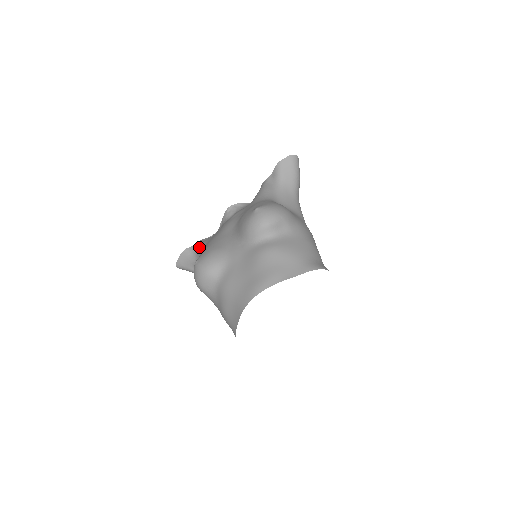
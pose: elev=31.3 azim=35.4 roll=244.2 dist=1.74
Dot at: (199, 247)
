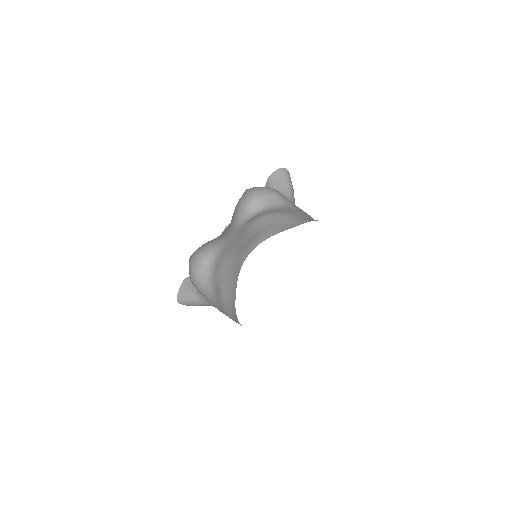
Dot at: occluded
